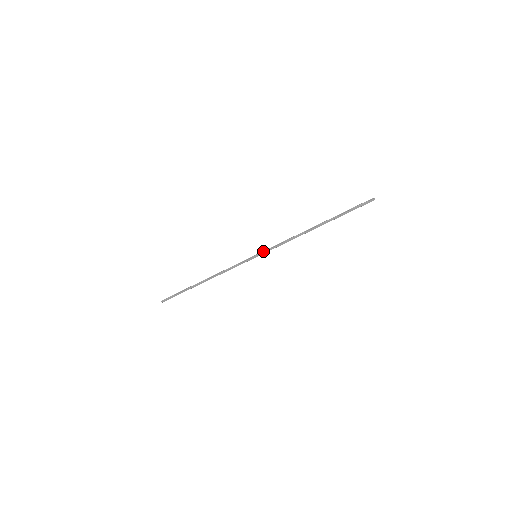
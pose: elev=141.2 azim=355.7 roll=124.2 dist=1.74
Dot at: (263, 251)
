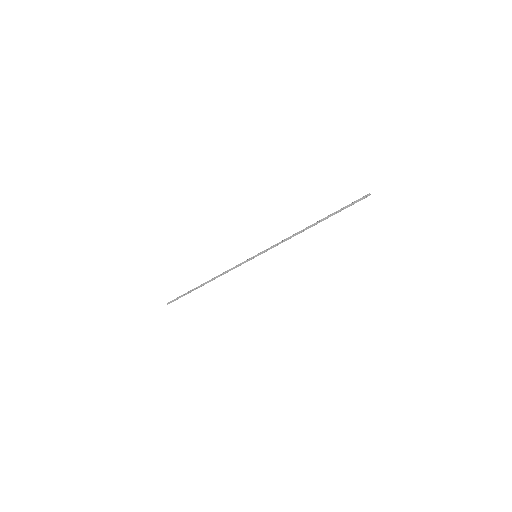
Dot at: (263, 251)
